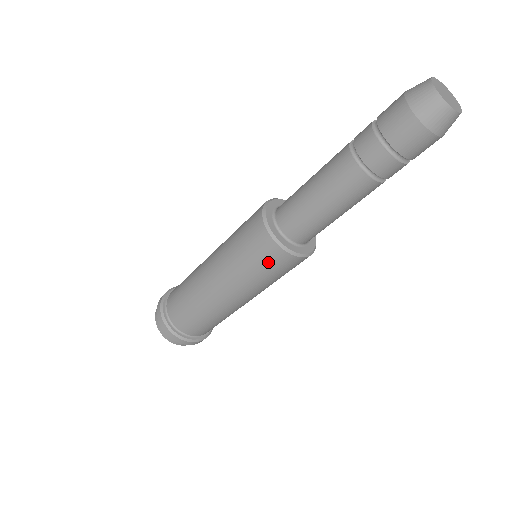
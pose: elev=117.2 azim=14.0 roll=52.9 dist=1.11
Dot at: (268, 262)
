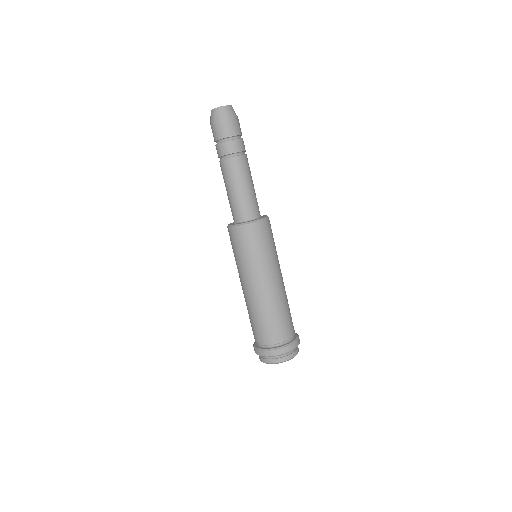
Dot at: (234, 242)
